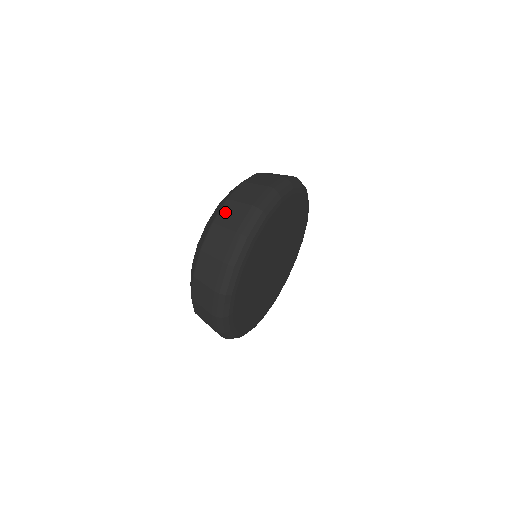
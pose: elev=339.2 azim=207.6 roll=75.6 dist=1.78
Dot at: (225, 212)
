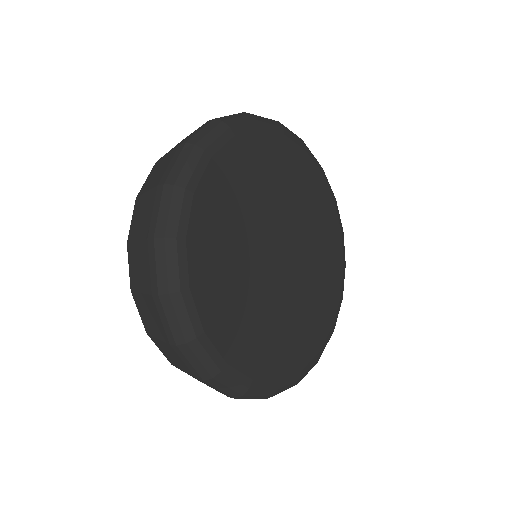
Dot at: (135, 218)
